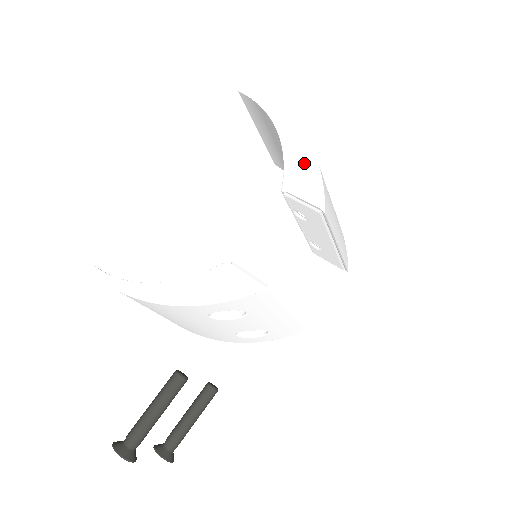
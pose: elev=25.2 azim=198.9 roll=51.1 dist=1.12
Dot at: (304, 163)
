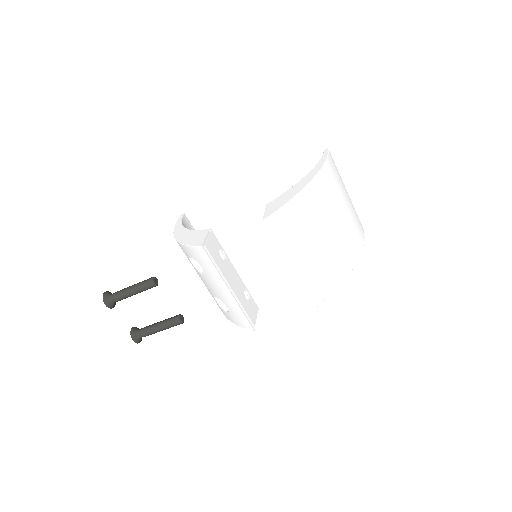
Dot at: (290, 194)
